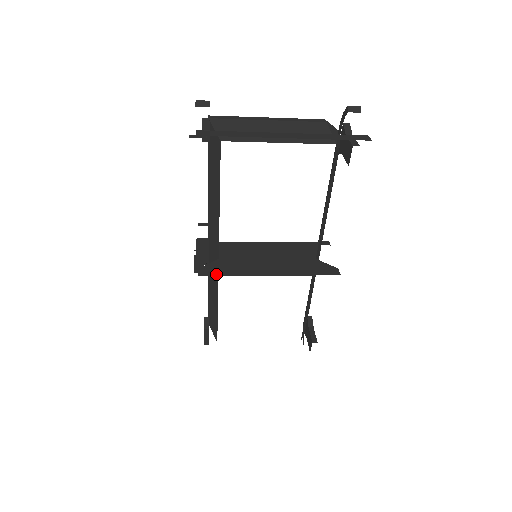
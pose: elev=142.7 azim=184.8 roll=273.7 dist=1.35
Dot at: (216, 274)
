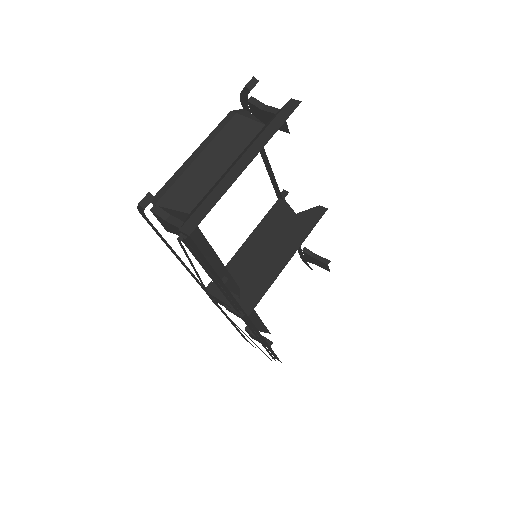
Dot at: (257, 301)
